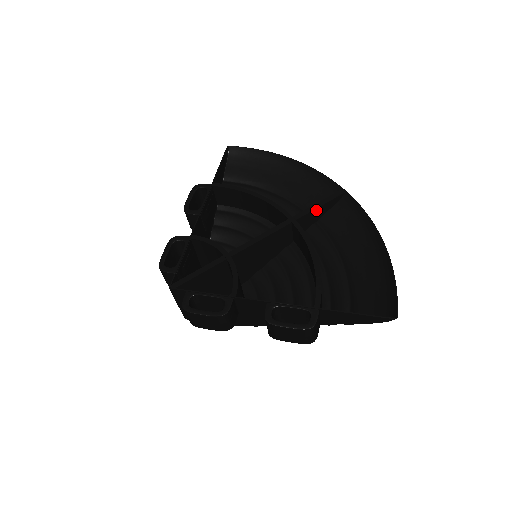
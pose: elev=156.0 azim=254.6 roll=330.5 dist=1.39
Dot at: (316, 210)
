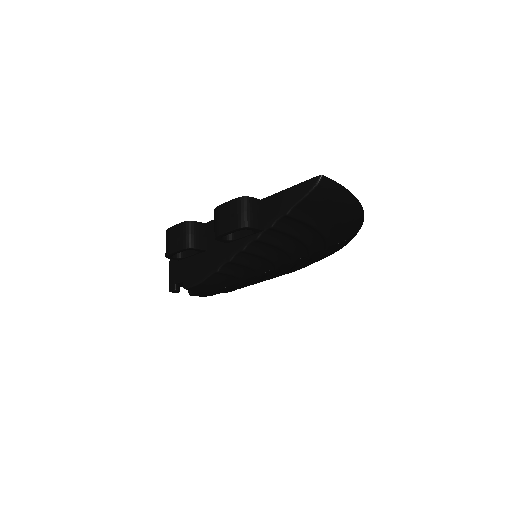
Dot at: occluded
